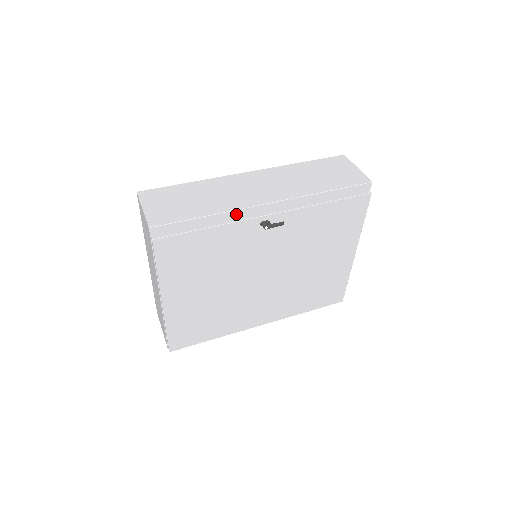
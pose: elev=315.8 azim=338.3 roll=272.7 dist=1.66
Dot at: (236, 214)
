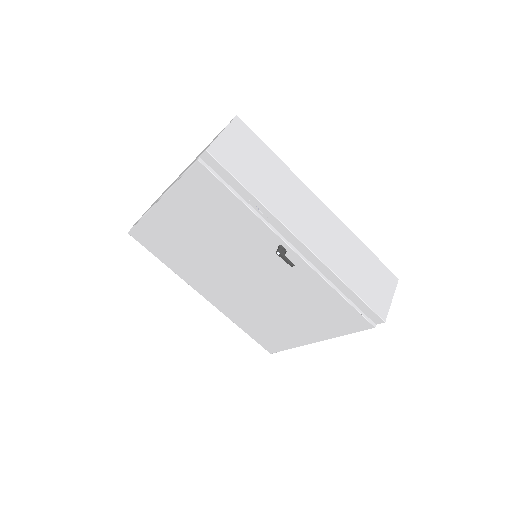
Dot at: (272, 219)
